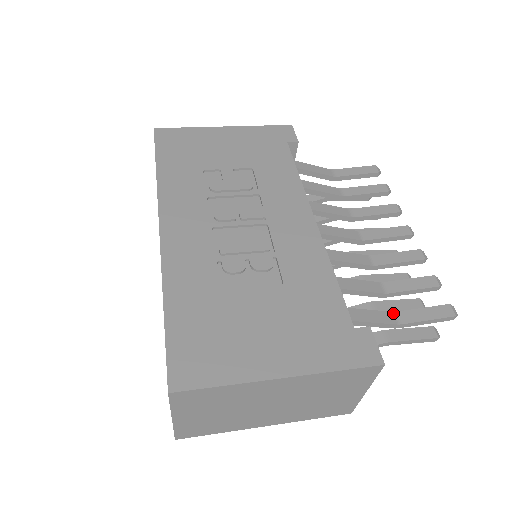
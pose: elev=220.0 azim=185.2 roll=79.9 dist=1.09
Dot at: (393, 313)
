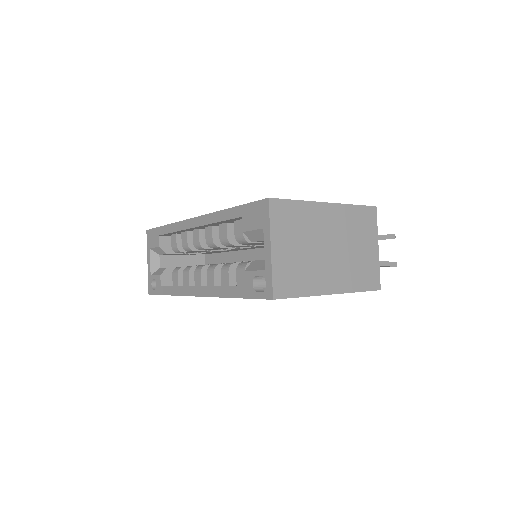
Dot at: occluded
